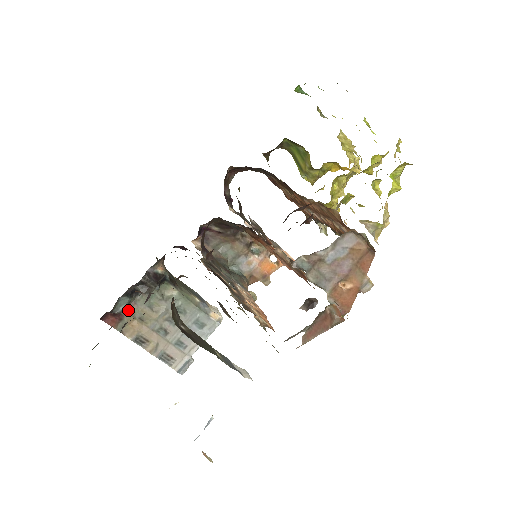
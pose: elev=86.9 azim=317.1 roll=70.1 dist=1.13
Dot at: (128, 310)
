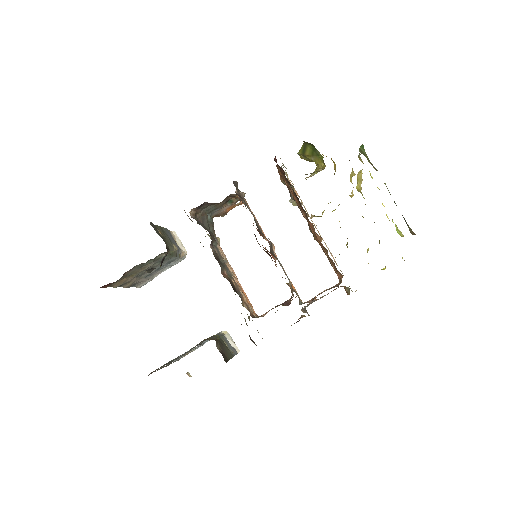
Dot at: (124, 275)
